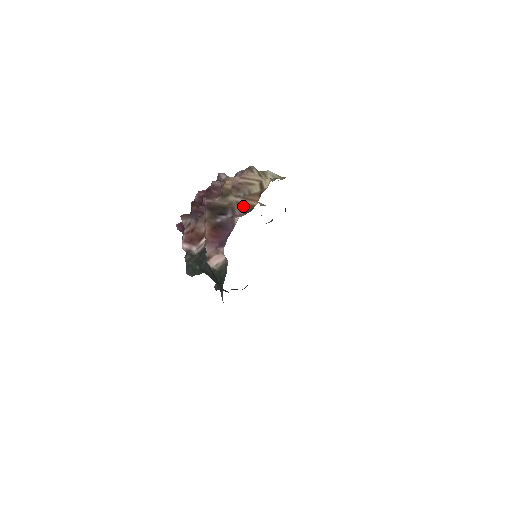
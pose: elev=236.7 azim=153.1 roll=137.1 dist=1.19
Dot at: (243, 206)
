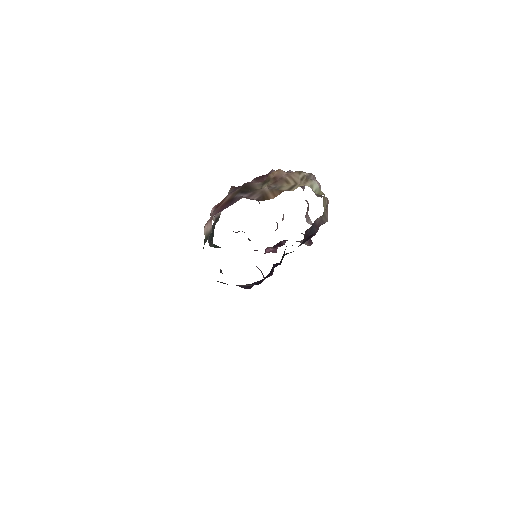
Dot at: (263, 195)
